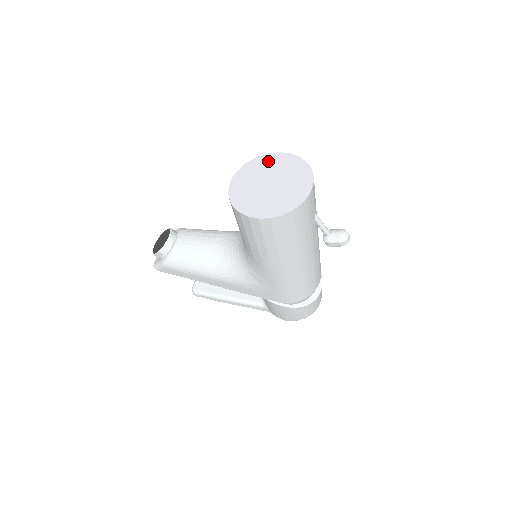
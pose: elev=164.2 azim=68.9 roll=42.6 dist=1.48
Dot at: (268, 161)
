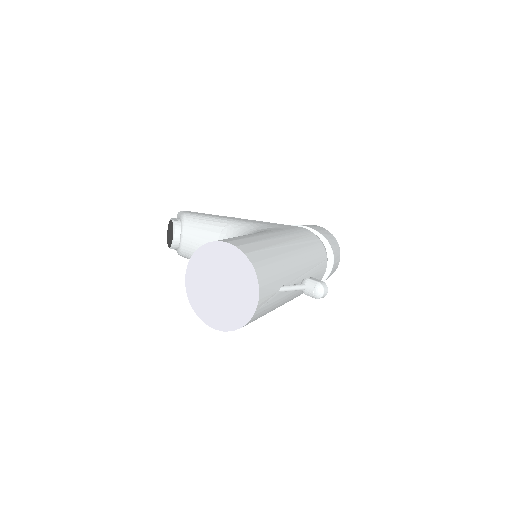
Dot at: (215, 253)
